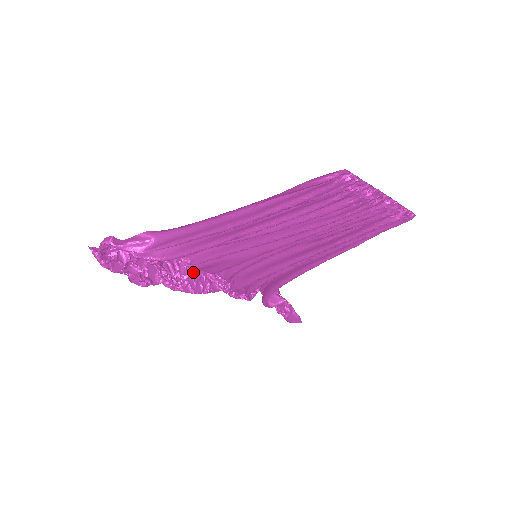
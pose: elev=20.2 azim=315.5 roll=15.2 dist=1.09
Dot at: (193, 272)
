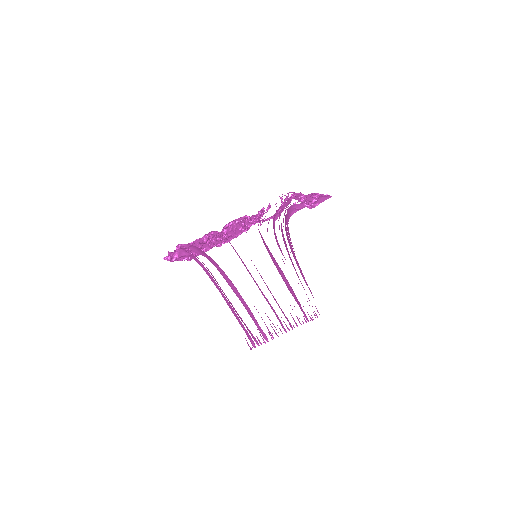
Dot at: (230, 226)
